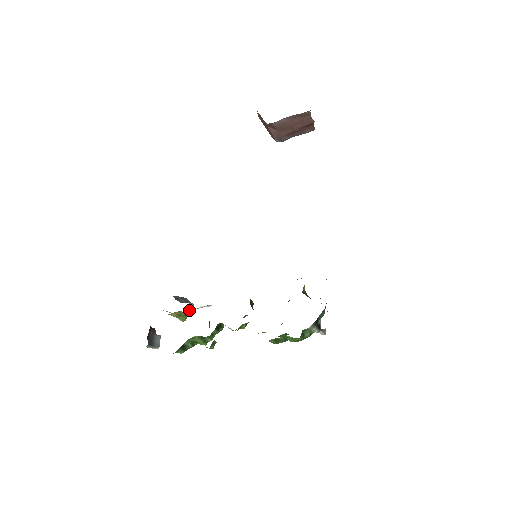
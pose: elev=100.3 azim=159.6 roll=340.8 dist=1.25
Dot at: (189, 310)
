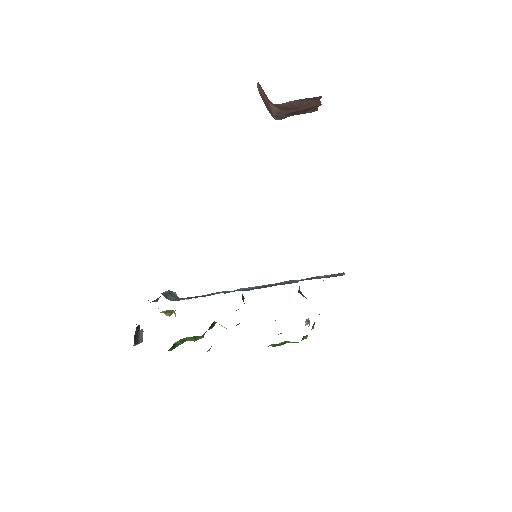
Dot at: occluded
